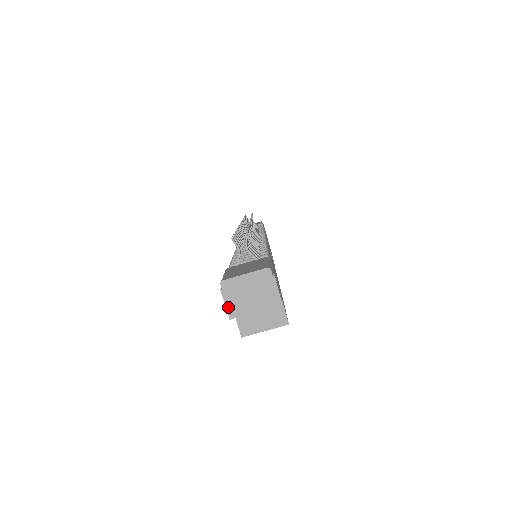
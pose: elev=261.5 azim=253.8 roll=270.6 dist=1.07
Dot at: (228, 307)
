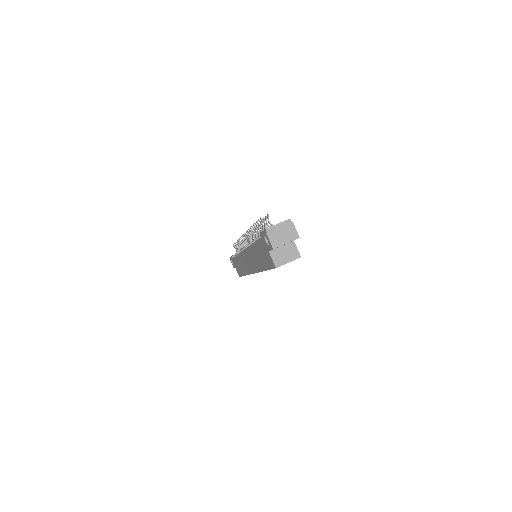
Dot at: (271, 242)
